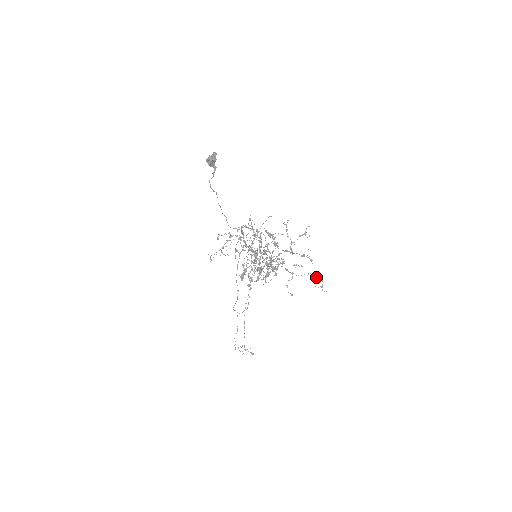
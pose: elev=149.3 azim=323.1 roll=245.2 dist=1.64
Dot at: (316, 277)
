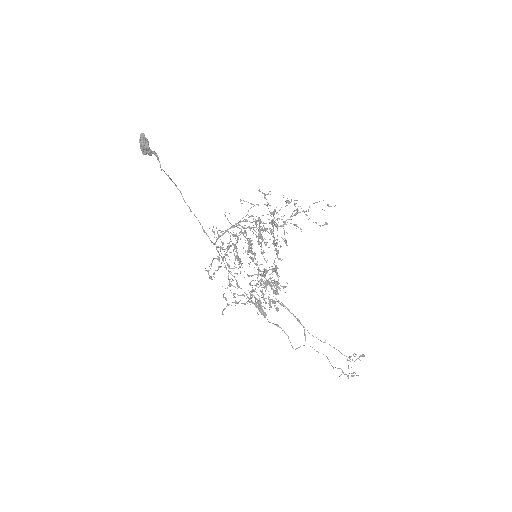
Dot at: (316, 202)
